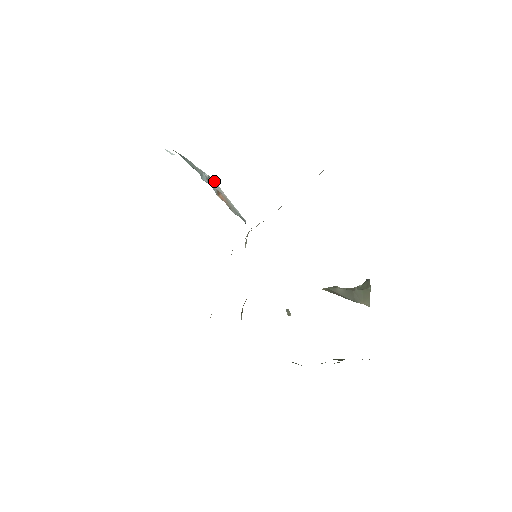
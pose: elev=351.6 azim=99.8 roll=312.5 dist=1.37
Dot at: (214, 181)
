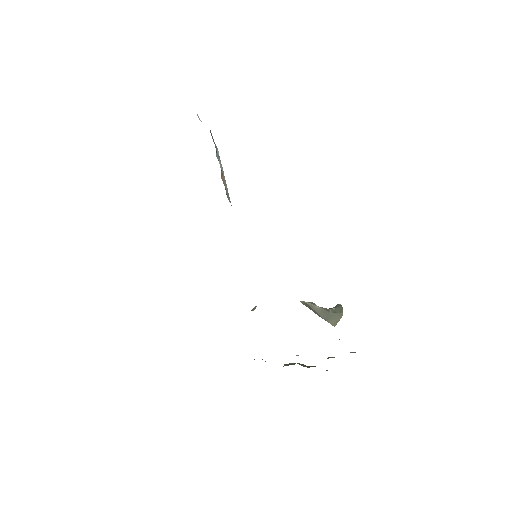
Dot at: occluded
